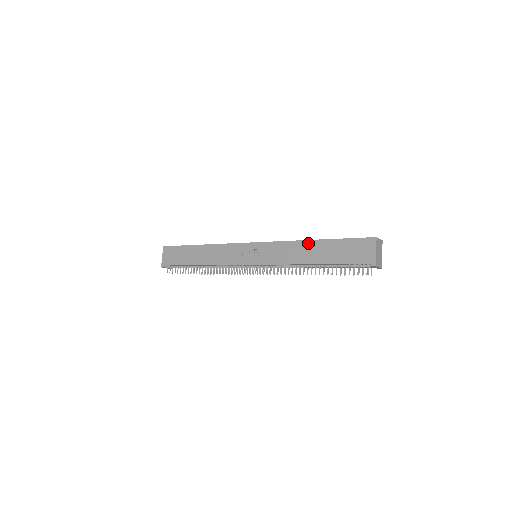
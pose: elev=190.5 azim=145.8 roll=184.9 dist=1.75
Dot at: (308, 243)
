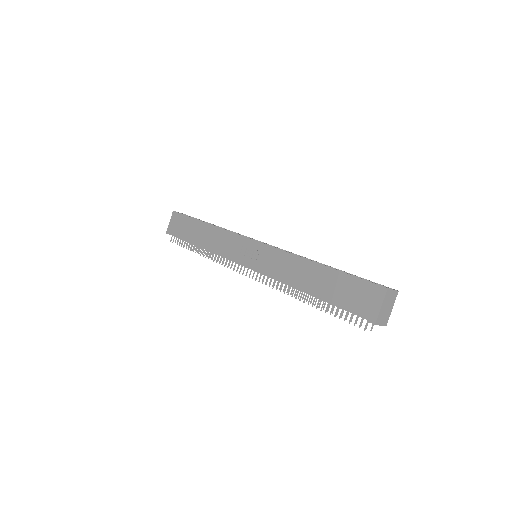
Dot at: (310, 264)
